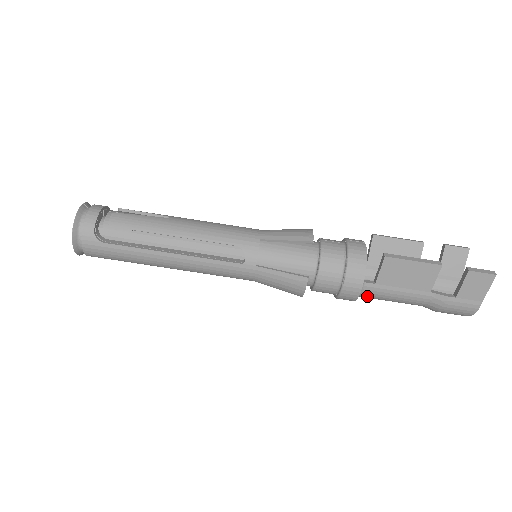
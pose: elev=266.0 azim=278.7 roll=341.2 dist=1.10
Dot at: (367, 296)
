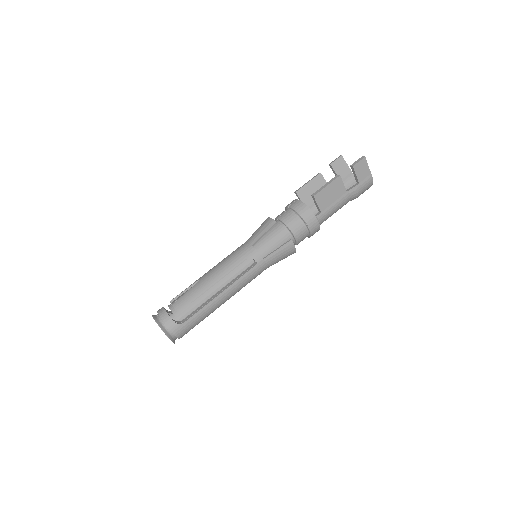
Dot at: (322, 222)
